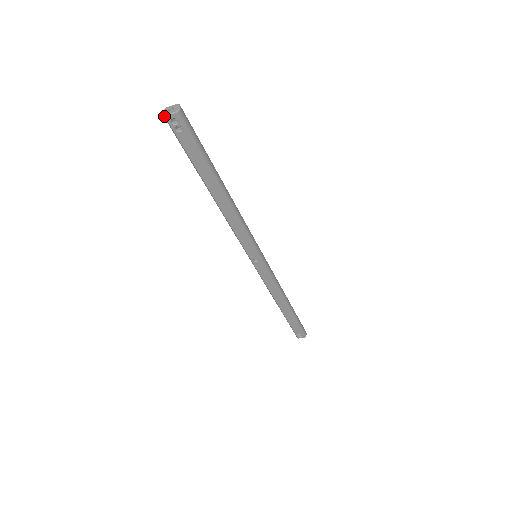
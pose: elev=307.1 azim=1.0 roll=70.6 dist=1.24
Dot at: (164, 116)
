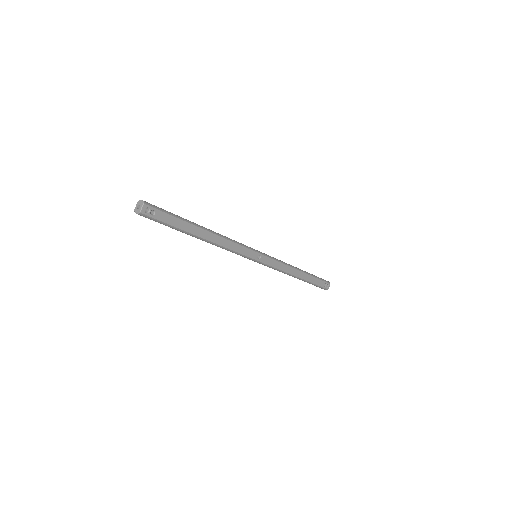
Dot at: (140, 213)
